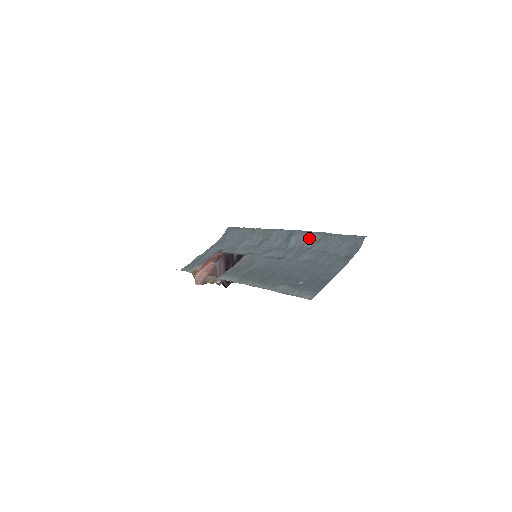
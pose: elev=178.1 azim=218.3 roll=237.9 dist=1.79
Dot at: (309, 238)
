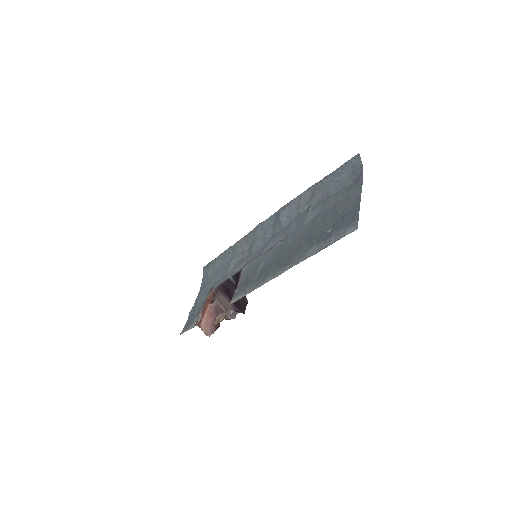
Dot at: (299, 202)
